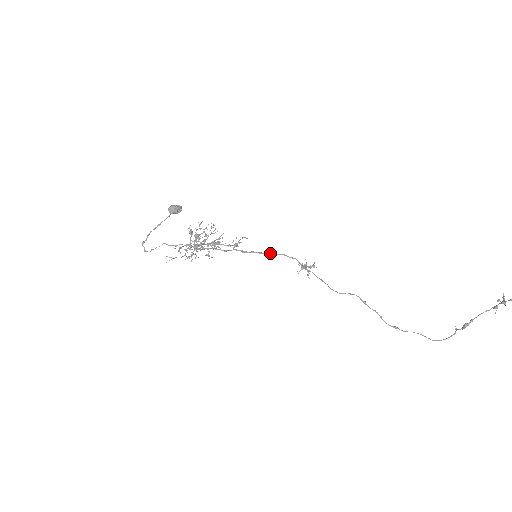
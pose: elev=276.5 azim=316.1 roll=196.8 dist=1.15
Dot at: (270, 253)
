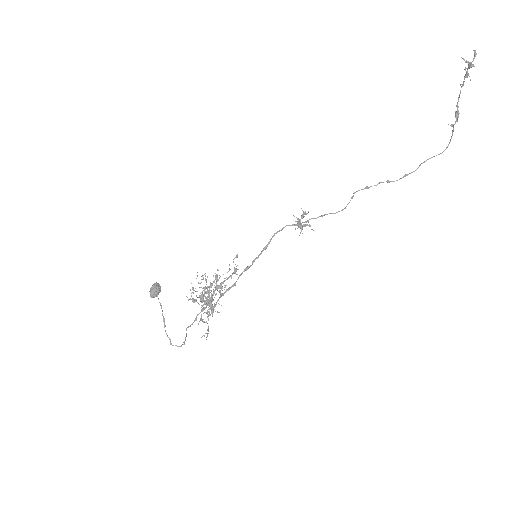
Dot at: (265, 246)
